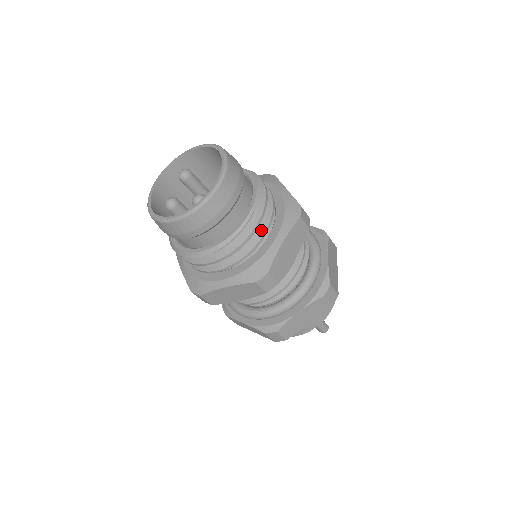
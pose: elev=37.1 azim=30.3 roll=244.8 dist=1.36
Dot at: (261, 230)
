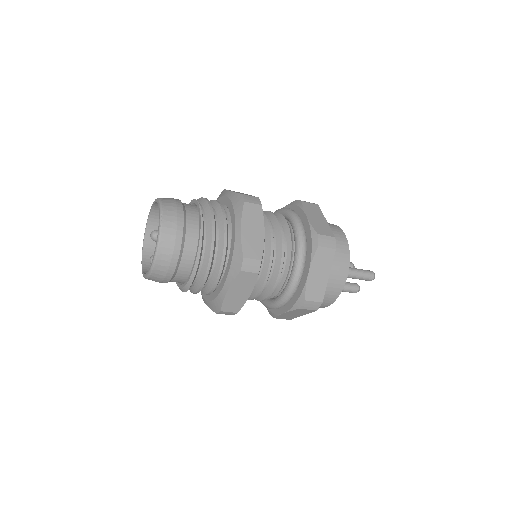
Dot at: (221, 232)
